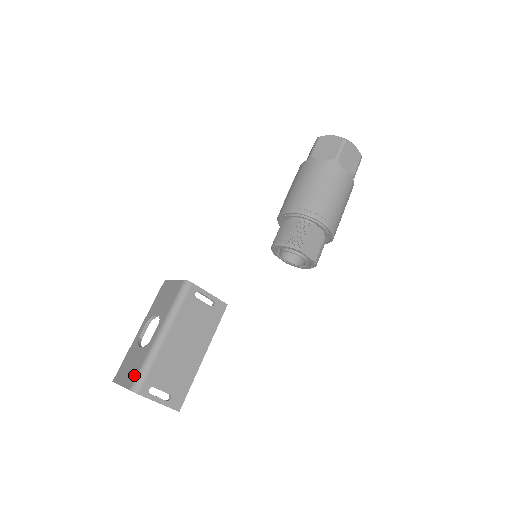
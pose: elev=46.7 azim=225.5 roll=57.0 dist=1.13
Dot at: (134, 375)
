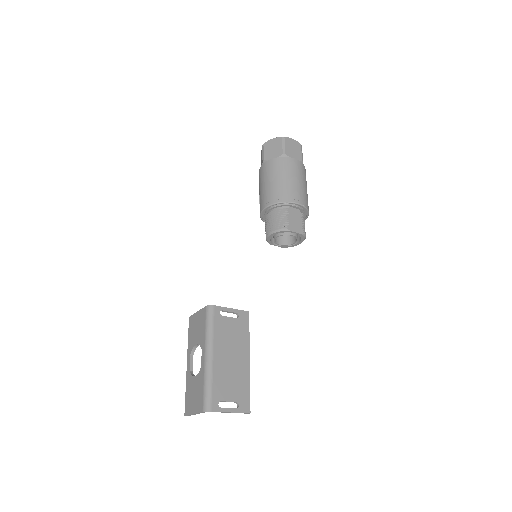
Dot at: (201, 399)
